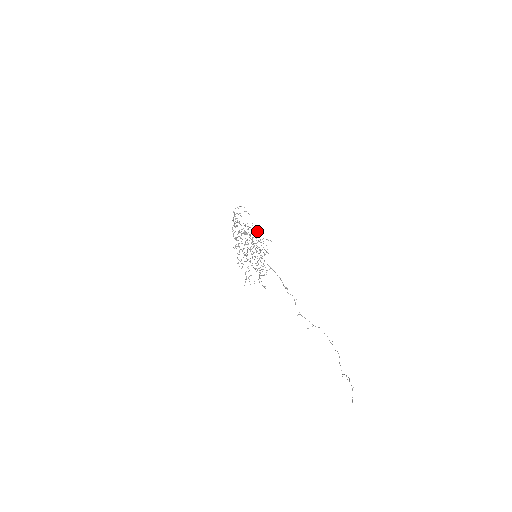
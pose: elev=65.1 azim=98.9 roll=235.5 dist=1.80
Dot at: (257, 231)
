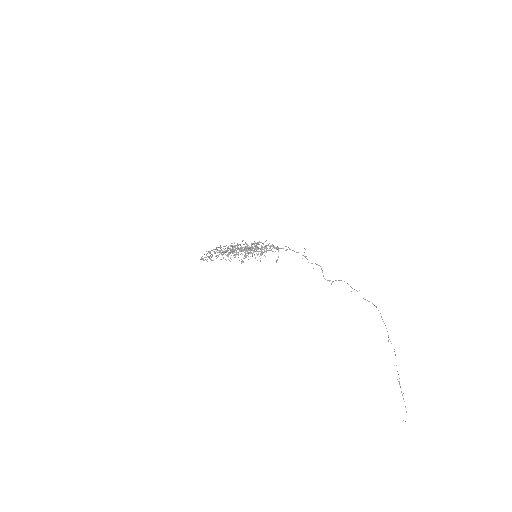
Dot at: occluded
